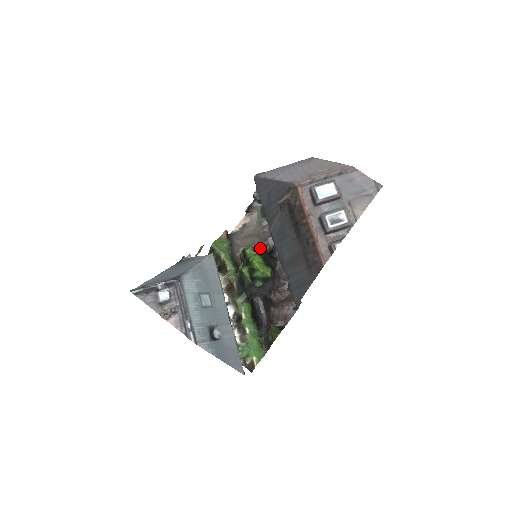
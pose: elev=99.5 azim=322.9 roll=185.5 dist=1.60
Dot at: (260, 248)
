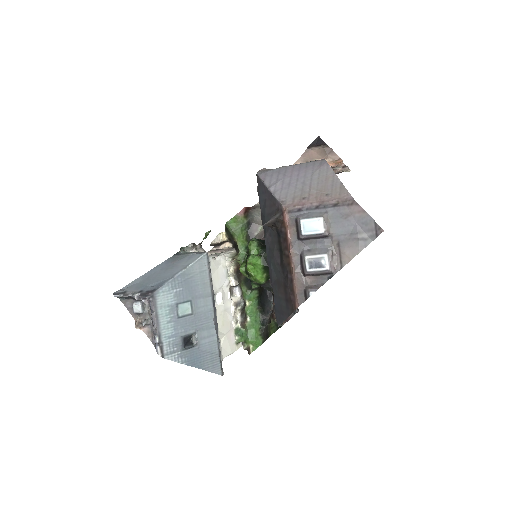
Dot at: occluded
